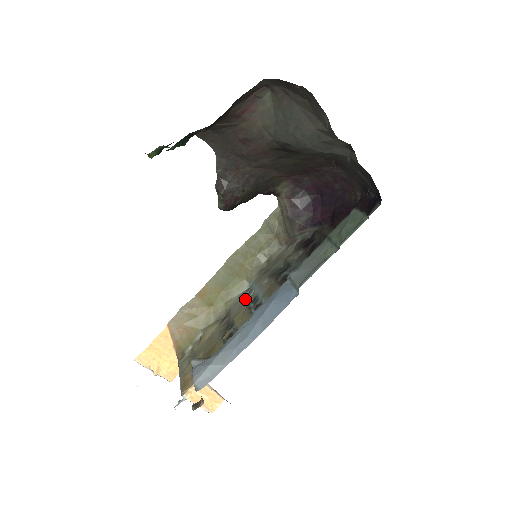
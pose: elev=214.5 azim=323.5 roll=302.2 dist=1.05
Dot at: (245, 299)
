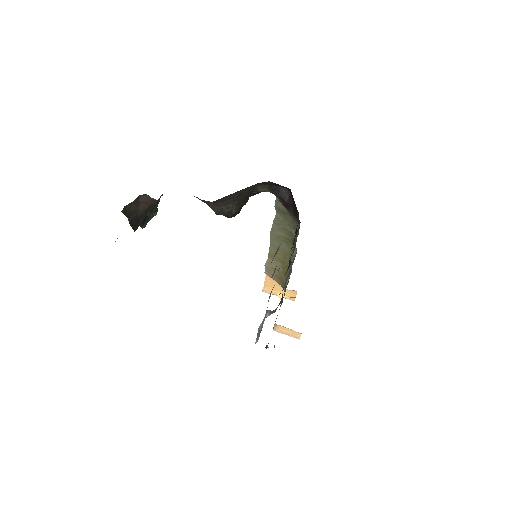
Dot at: occluded
